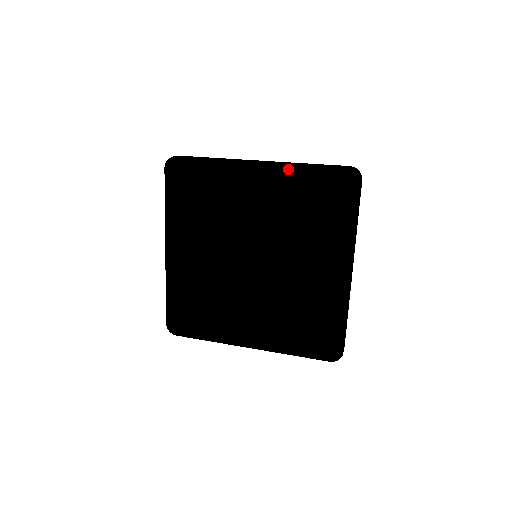
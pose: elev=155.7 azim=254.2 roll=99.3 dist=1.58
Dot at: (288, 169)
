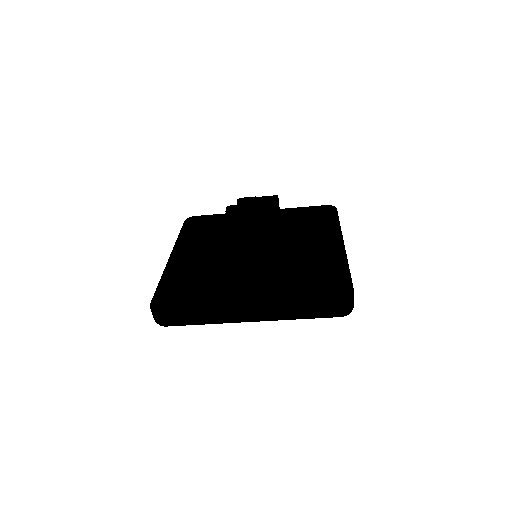
Dot at: (282, 211)
